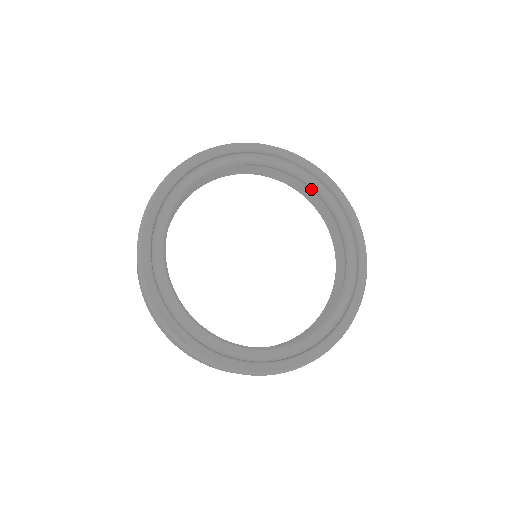
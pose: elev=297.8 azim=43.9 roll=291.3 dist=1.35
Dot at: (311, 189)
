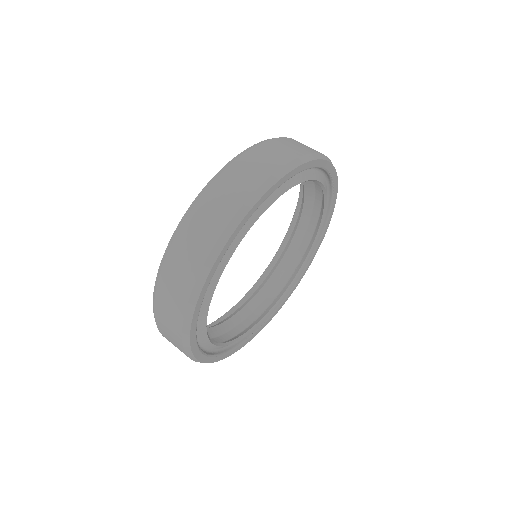
Dot at: occluded
